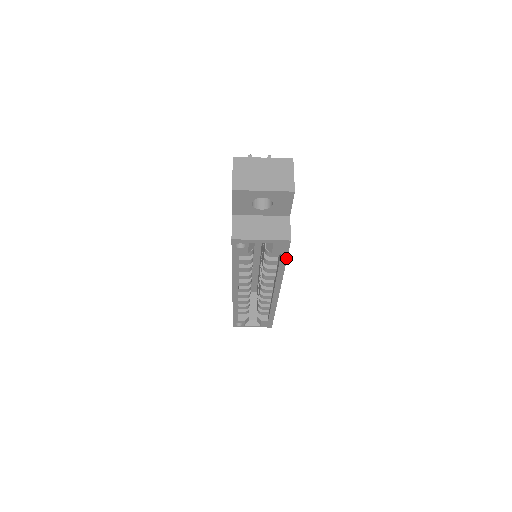
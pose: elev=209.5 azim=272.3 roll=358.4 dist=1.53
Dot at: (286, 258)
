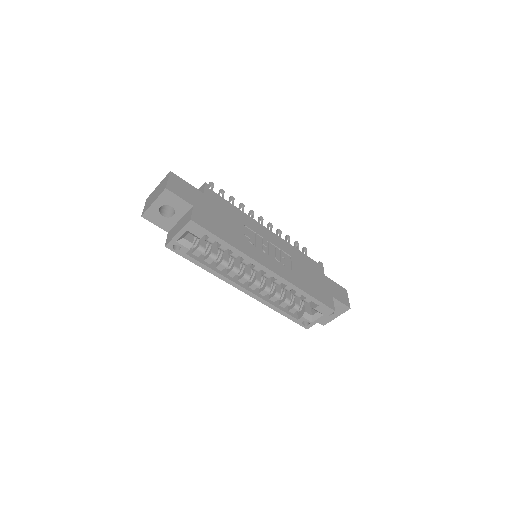
Dot at: (215, 236)
